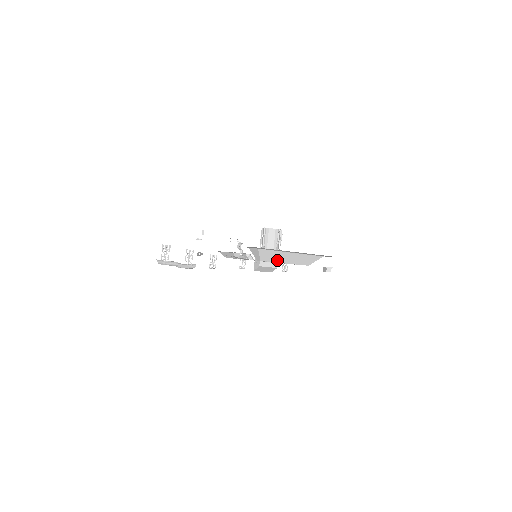
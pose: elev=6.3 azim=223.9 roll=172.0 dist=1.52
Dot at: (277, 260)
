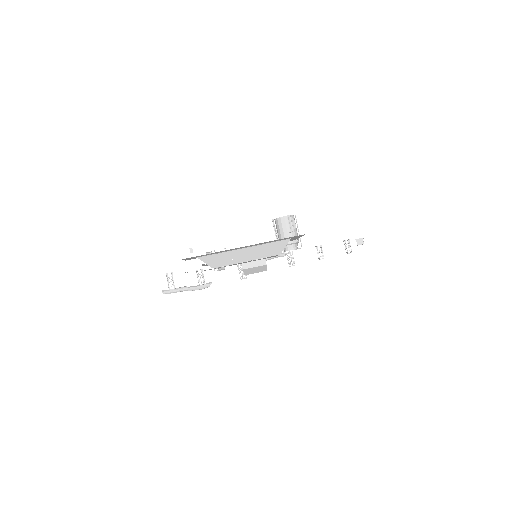
Dot at: (233, 261)
